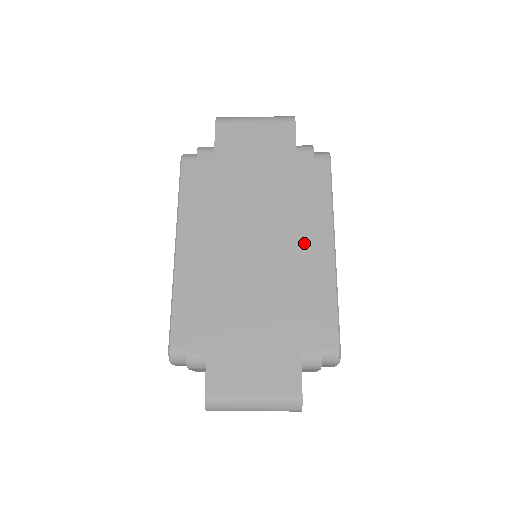
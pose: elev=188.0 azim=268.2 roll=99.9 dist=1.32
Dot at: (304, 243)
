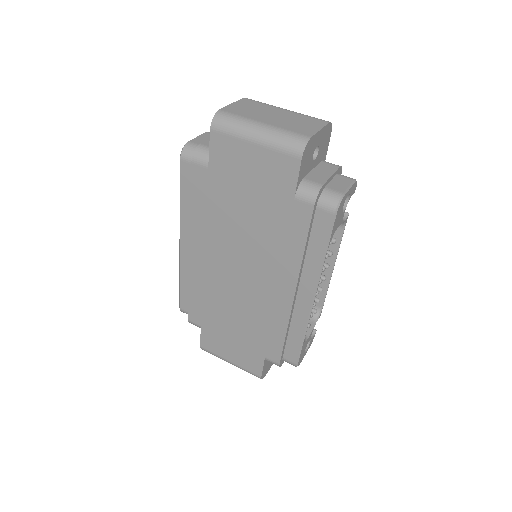
Dot at: (283, 290)
